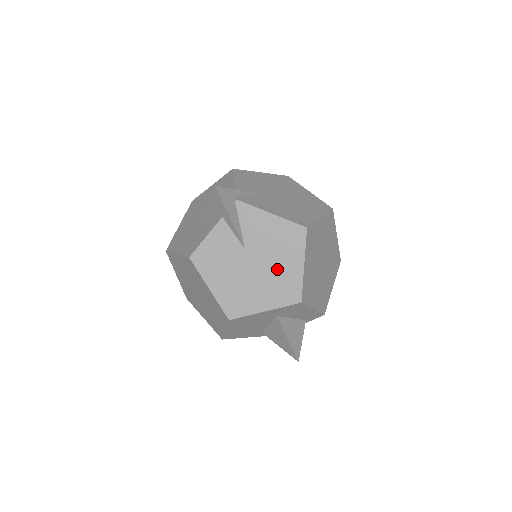
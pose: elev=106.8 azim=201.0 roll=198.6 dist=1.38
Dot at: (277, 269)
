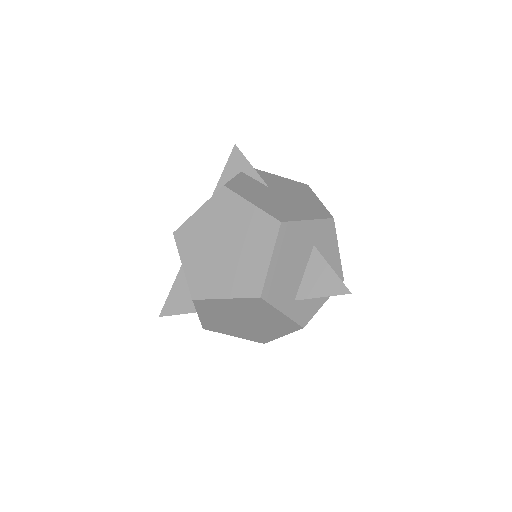
Dot at: (301, 200)
